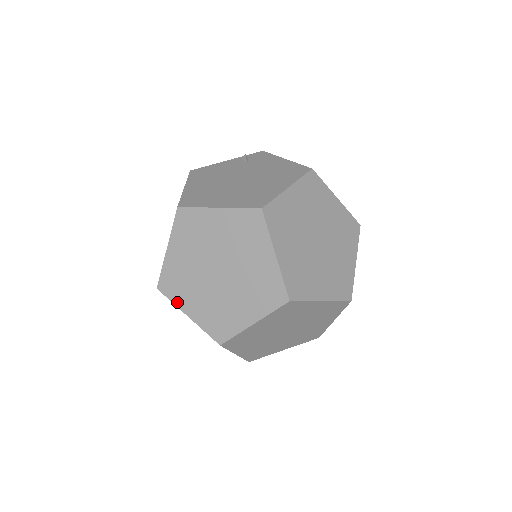
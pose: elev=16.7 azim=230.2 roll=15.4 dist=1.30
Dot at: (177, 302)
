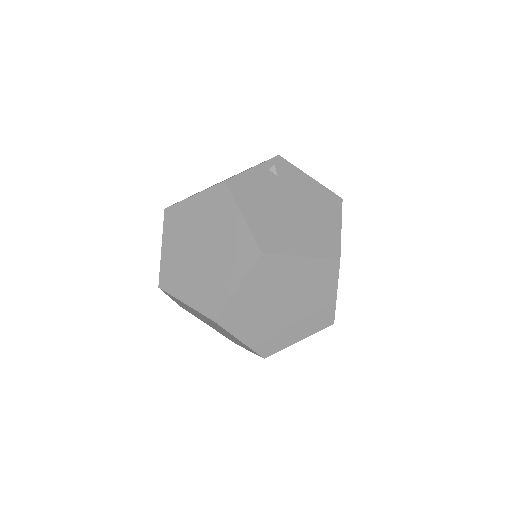
Dot at: (233, 331)
